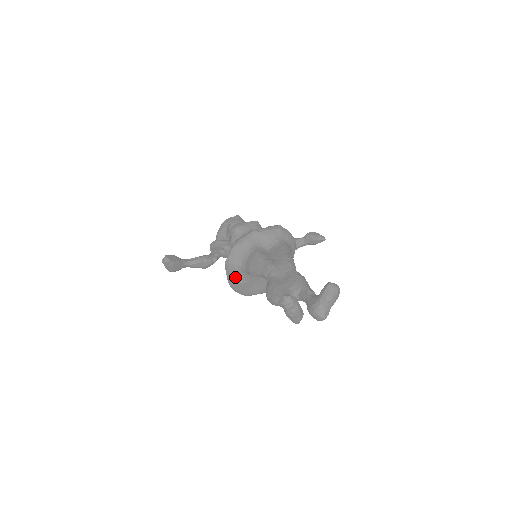
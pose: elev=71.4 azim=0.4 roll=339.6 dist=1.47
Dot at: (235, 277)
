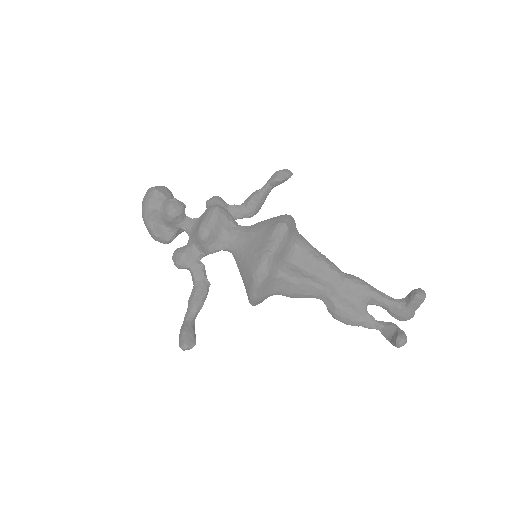
Dot at: (262, 301)
